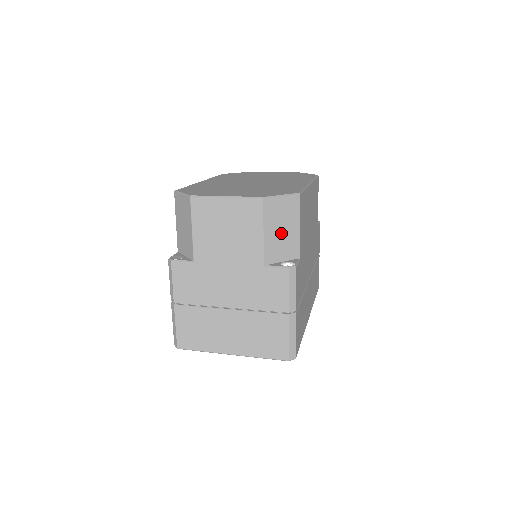
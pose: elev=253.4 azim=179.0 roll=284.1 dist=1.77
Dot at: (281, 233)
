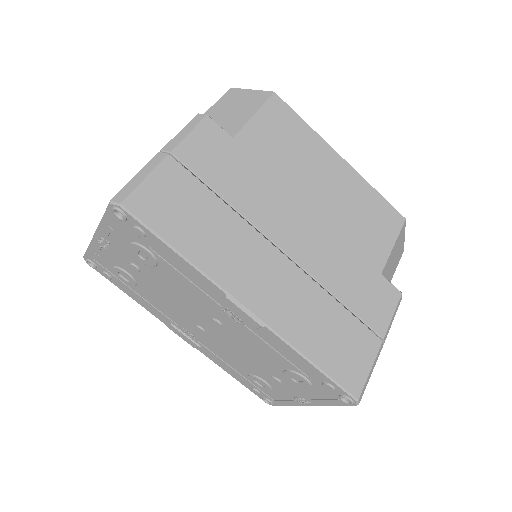
Dot at: (229, 113)
